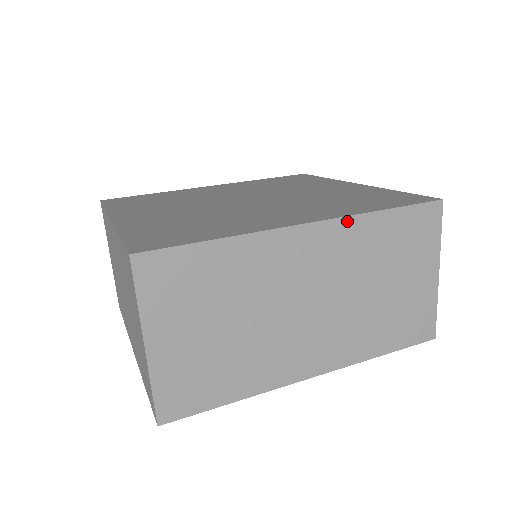
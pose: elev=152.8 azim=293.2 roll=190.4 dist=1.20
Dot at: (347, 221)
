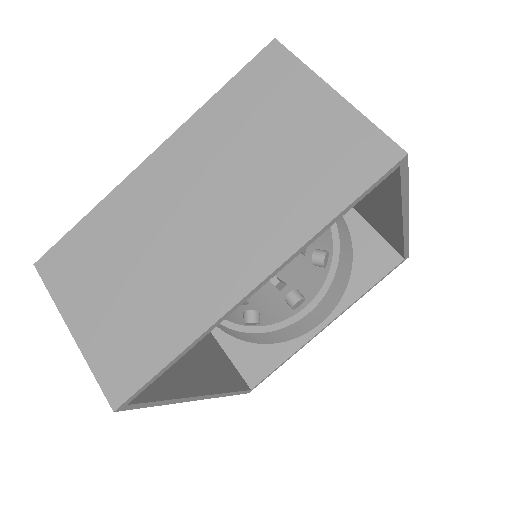
Dot at: occluded
